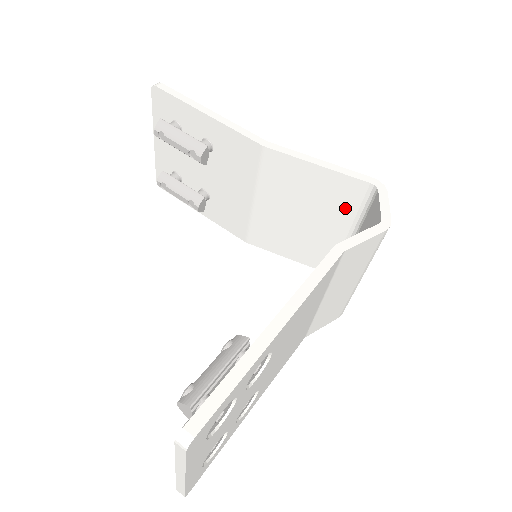
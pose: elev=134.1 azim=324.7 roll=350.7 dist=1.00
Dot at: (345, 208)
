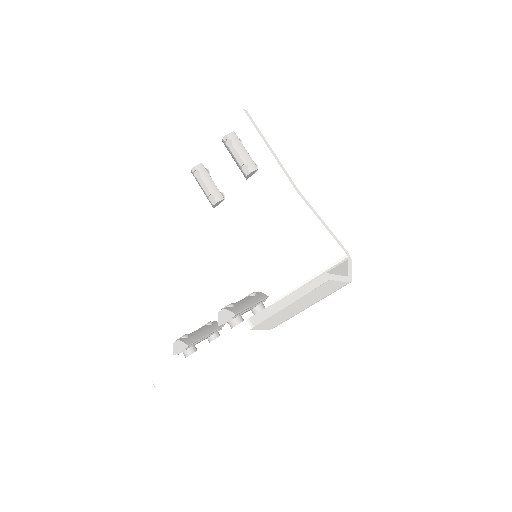
Dot at: (318, 259)
